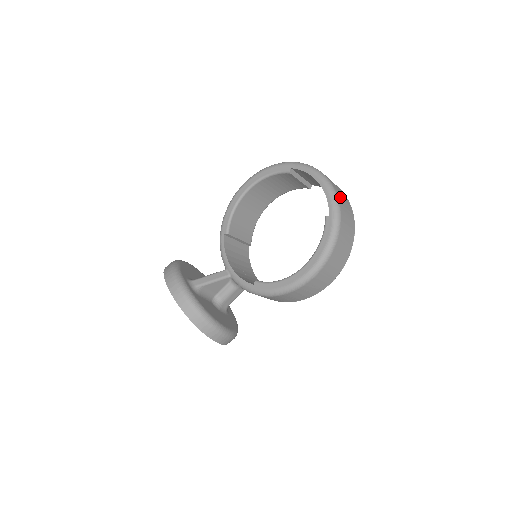
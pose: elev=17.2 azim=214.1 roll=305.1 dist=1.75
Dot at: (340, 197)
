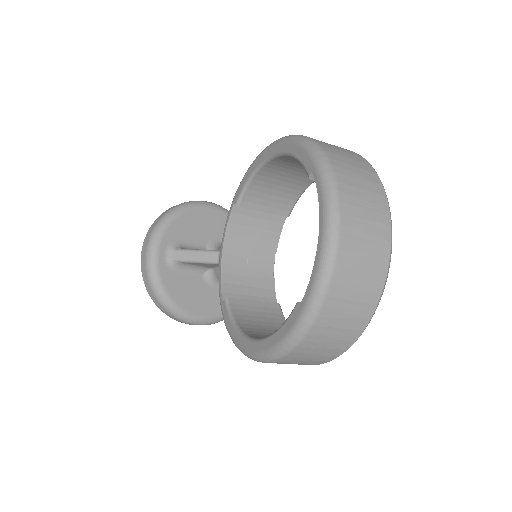
Dot at: (343, 281)
